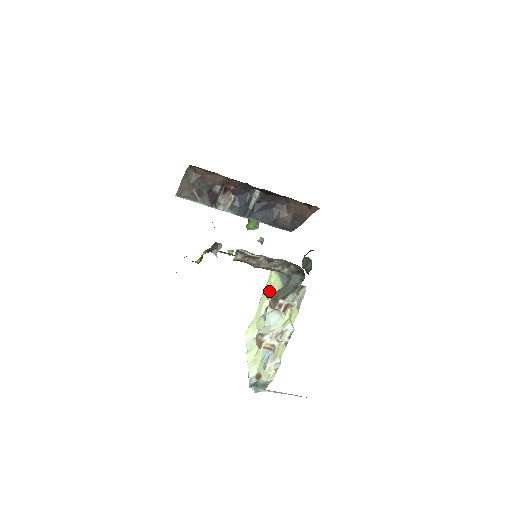
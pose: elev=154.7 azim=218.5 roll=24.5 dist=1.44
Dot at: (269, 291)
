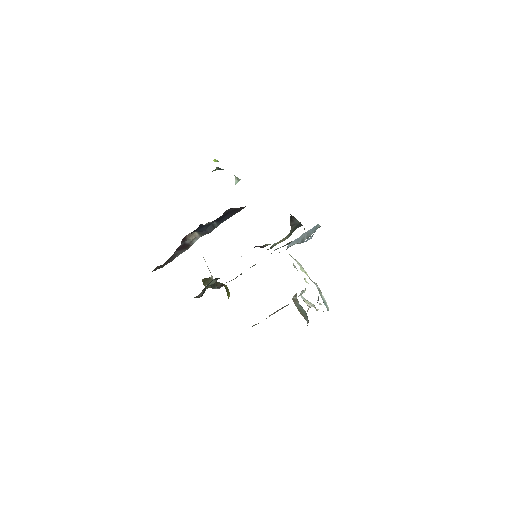
Dot at: occluded
